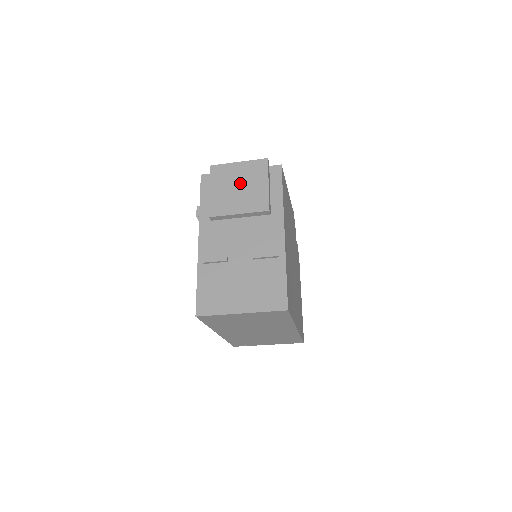
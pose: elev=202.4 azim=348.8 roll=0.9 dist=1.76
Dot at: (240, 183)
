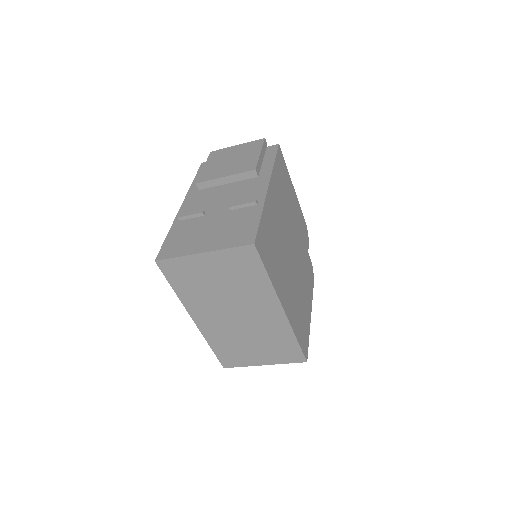
Dot at: (233, 157)
